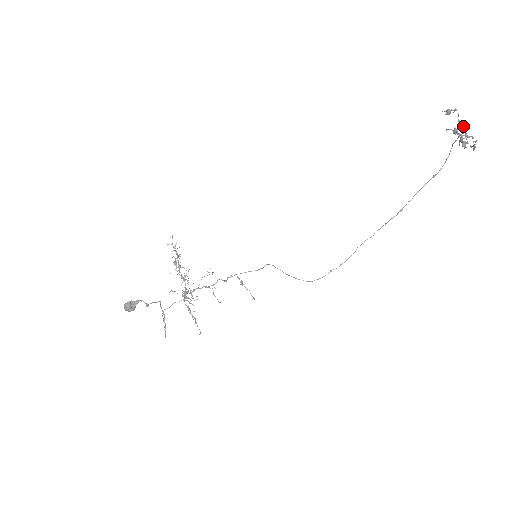
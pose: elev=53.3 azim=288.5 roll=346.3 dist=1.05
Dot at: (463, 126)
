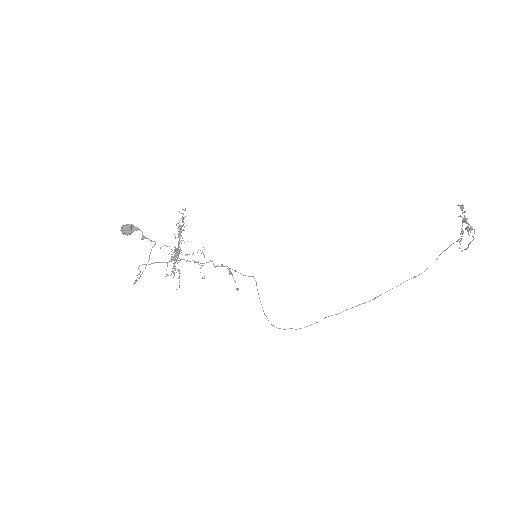
Dot at: (463, 230)
